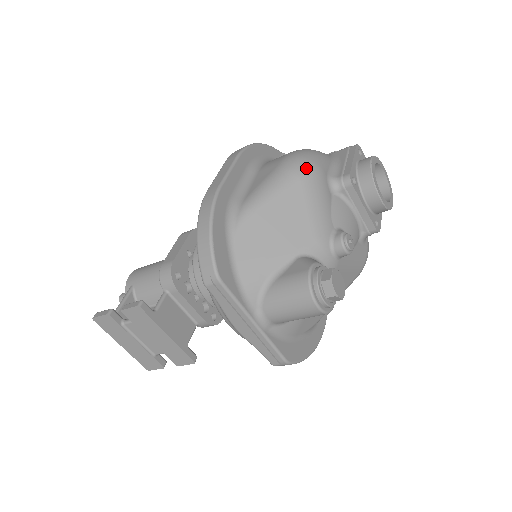
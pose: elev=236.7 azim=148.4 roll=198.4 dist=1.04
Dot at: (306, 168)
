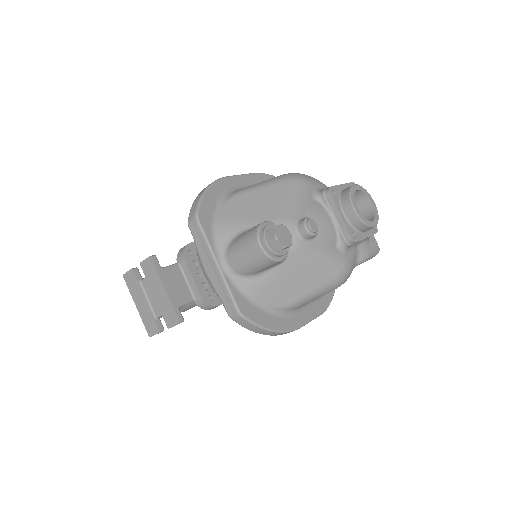
Dot at: (295, 177)
